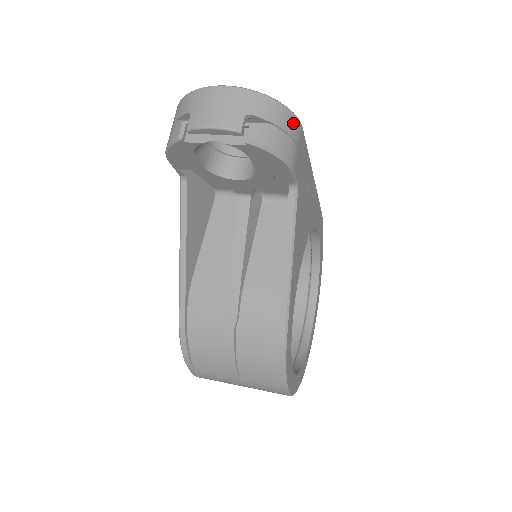
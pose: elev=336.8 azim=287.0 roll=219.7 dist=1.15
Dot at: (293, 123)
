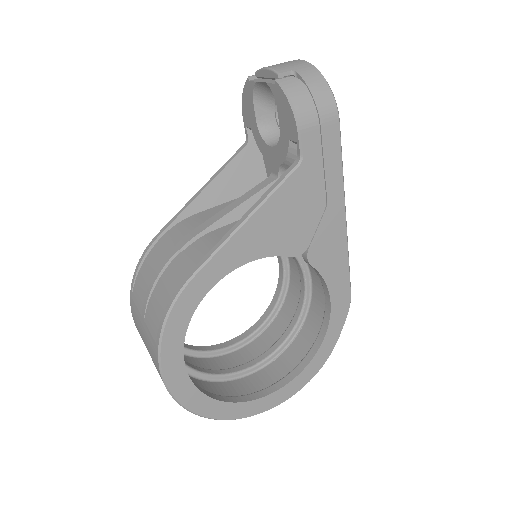
Dot at: (328, 103)
